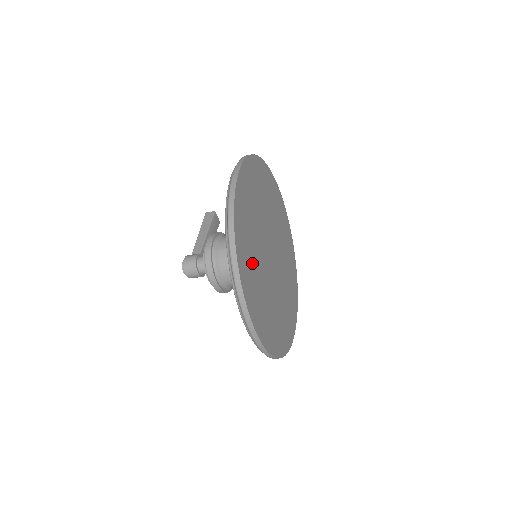
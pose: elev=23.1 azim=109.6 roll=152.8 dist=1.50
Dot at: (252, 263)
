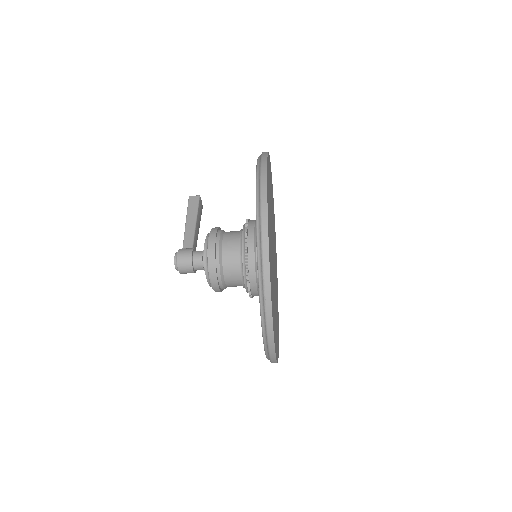
Dot at: occluded
